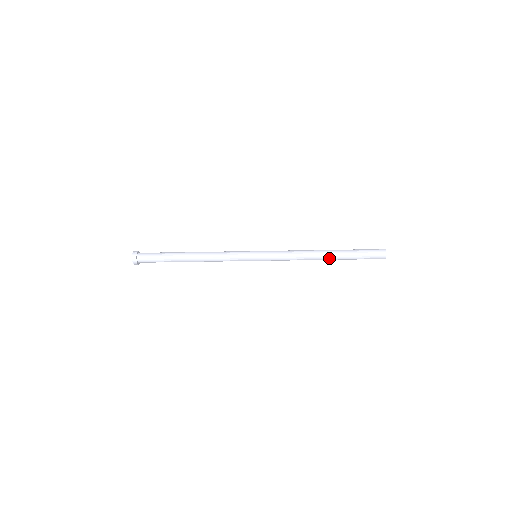
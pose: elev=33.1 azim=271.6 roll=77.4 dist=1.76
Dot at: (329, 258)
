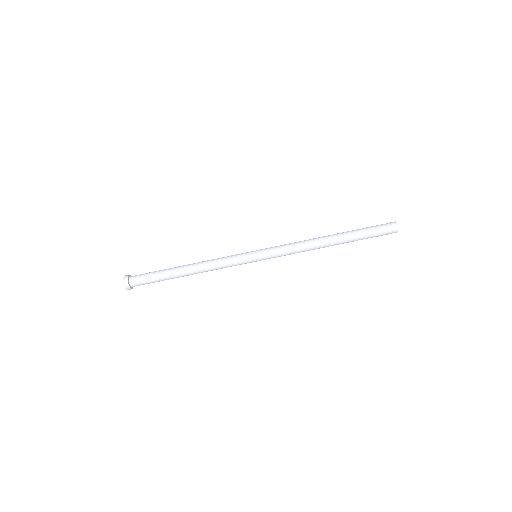
Dot at: (334, 237)
